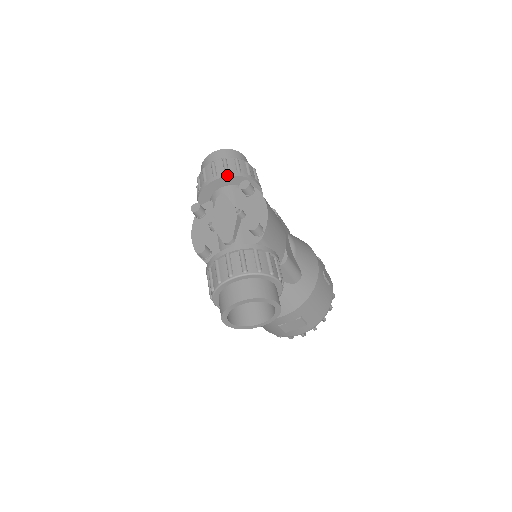
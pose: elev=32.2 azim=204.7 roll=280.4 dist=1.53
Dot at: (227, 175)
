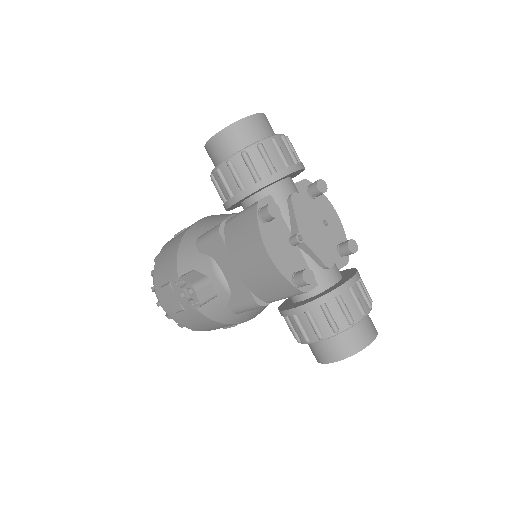
Dot at: (302, 167)
